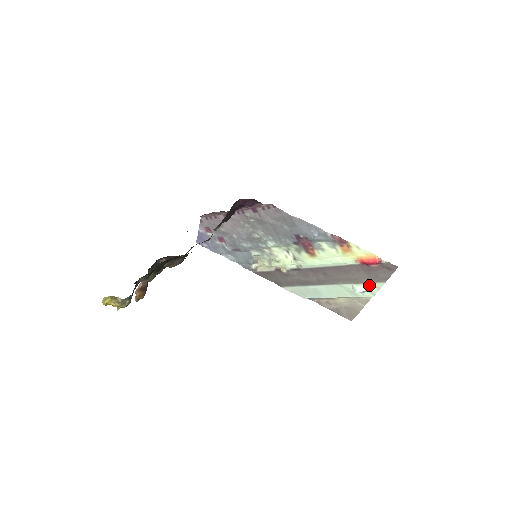
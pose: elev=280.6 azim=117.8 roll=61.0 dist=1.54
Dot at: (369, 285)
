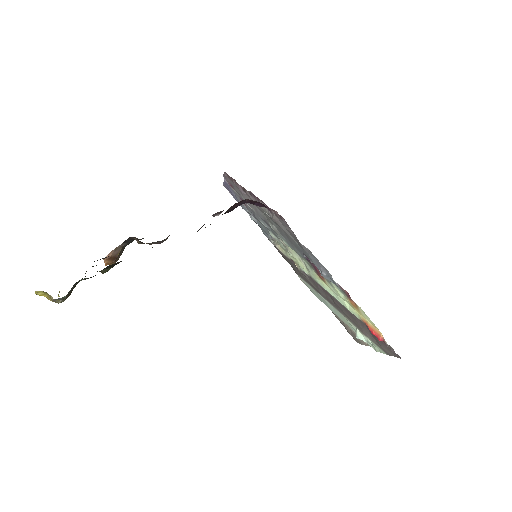
Dot at: (372, 342)
